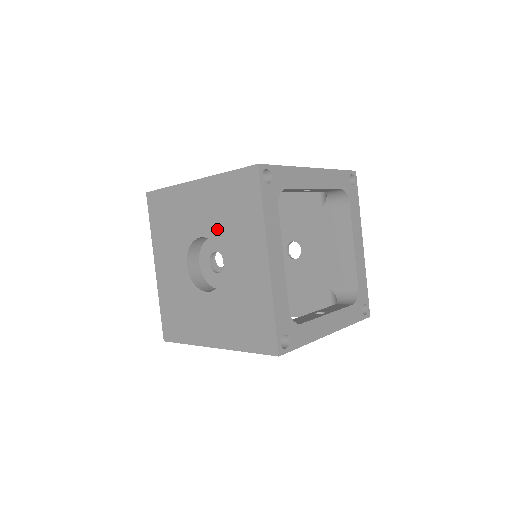
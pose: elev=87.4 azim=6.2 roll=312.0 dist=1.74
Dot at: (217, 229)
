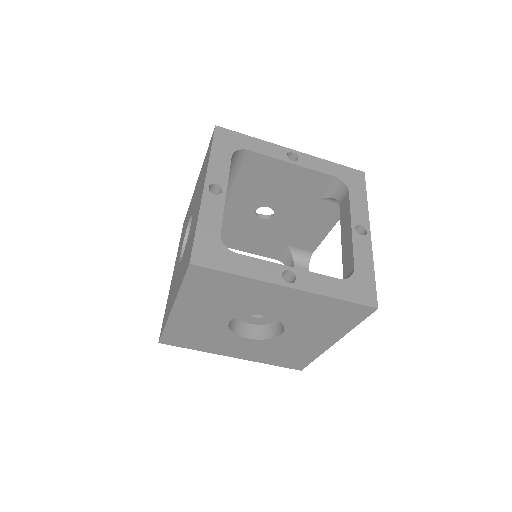
Dot at: (292, 319)
